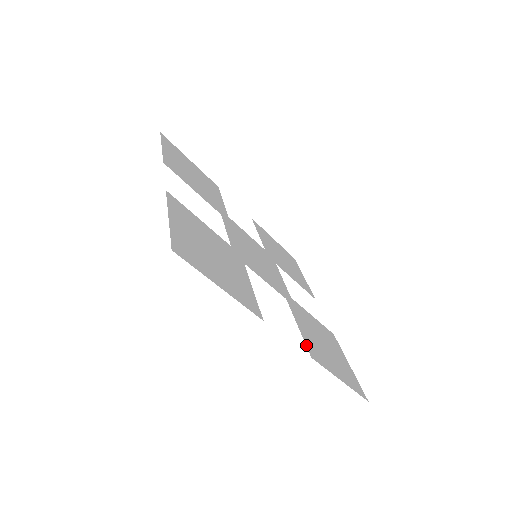
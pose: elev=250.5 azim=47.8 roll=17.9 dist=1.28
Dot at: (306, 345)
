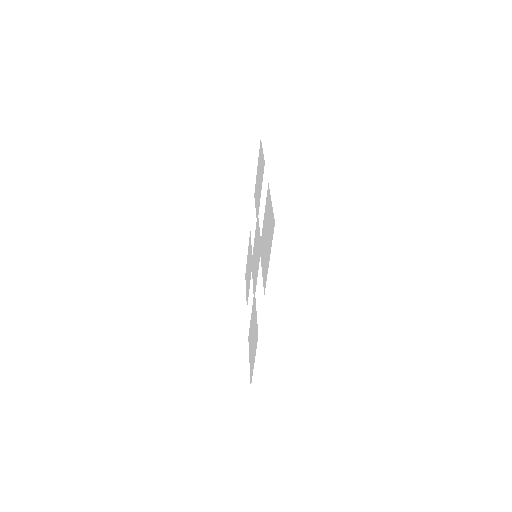
Dot at: occluded
